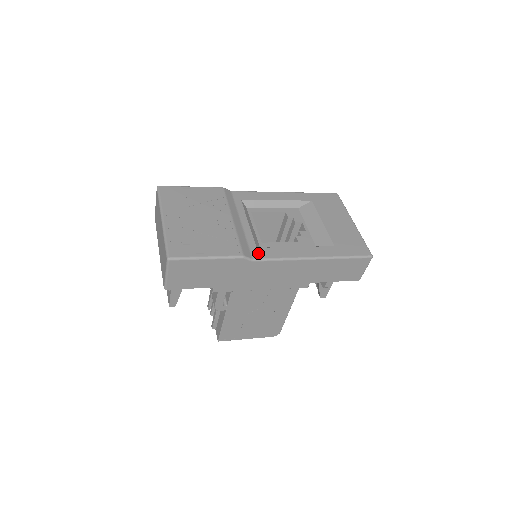
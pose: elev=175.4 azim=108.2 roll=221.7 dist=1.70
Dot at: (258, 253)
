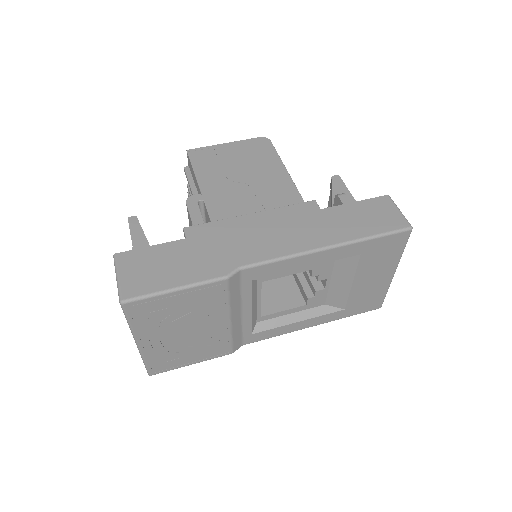
Dot at: (251, 339)
